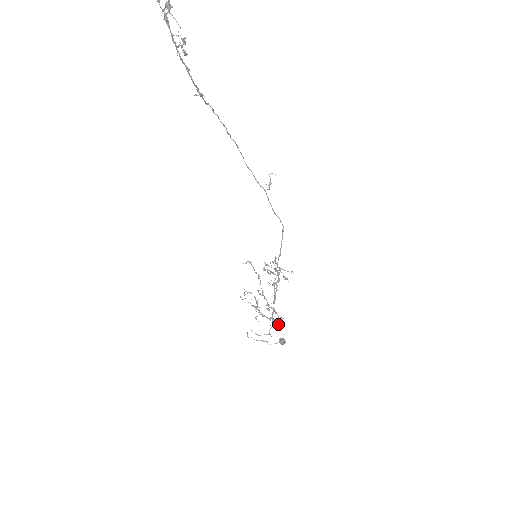
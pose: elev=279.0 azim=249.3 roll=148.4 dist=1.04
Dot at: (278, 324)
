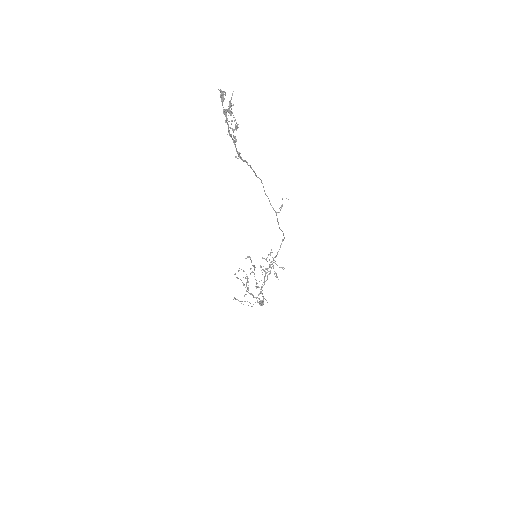
Dot at: occluded
